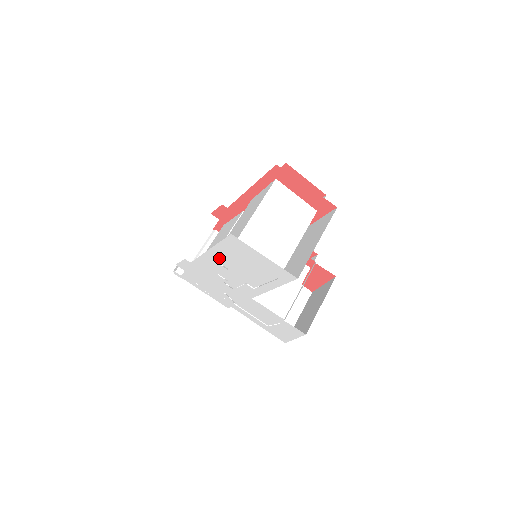
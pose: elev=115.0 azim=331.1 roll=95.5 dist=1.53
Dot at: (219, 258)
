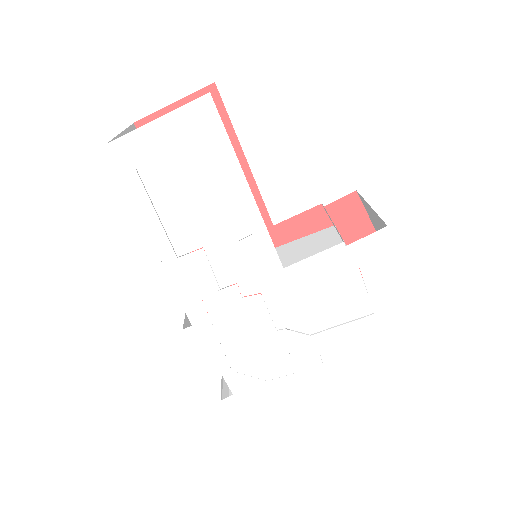
Dot at: (175, 241)
